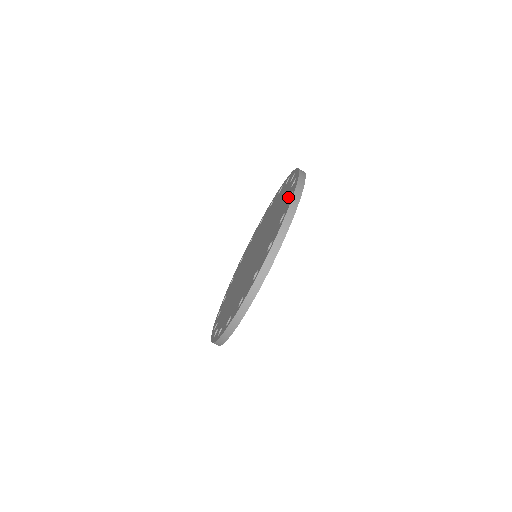
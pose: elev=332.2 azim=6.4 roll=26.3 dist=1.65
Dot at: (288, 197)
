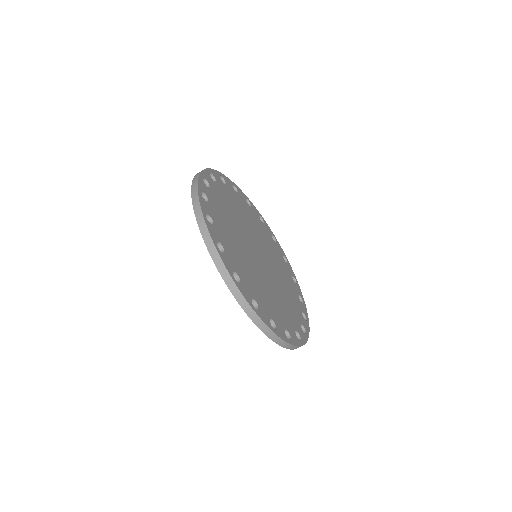
Dot at: occluded
